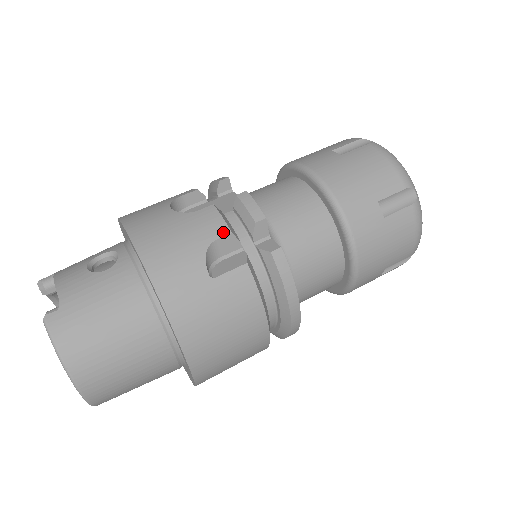
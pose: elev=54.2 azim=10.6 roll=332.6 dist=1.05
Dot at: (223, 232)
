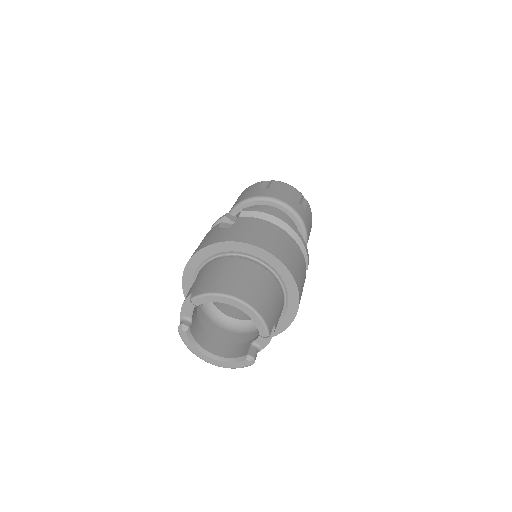
Dot at: (218, 225)
